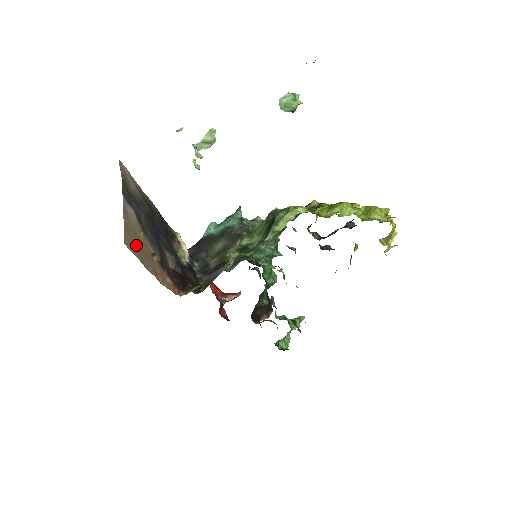
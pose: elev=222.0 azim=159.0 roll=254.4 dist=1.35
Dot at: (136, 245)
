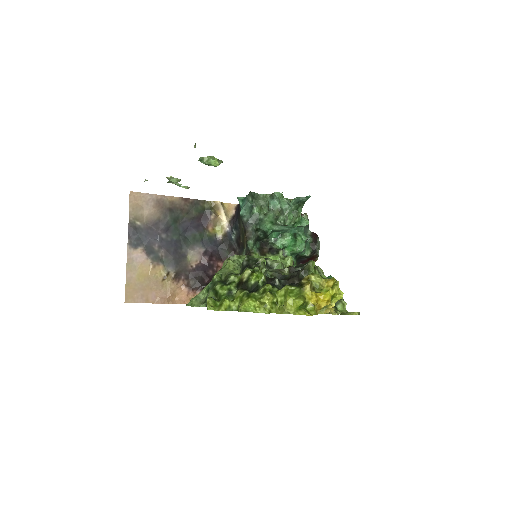
Dot at: (140, 290)
